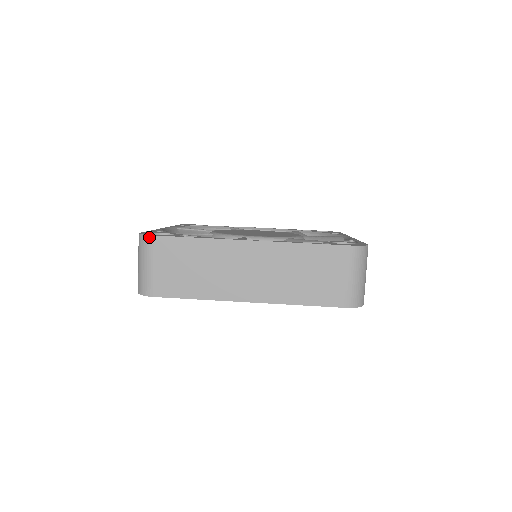
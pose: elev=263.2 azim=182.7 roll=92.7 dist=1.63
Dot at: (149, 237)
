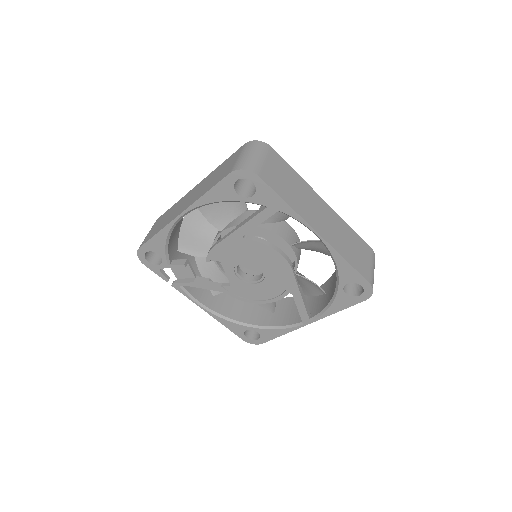
Dot at: (266, 144)
